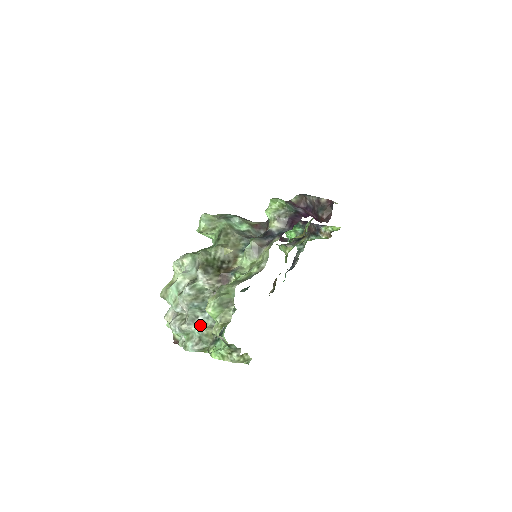
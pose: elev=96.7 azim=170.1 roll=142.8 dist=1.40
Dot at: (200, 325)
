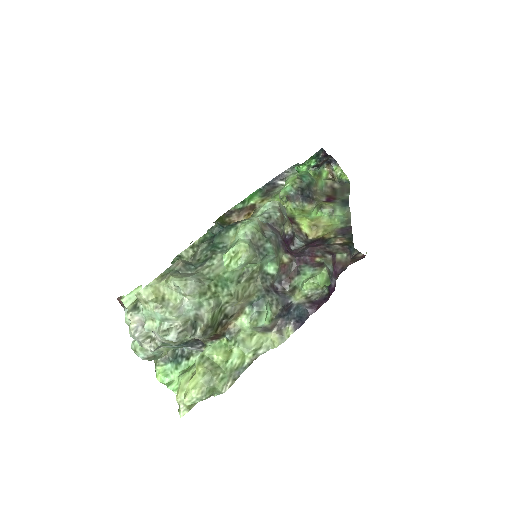
Dot at: (163, 349)
